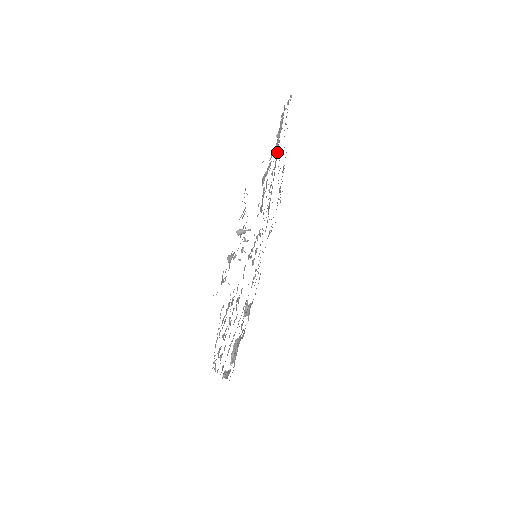
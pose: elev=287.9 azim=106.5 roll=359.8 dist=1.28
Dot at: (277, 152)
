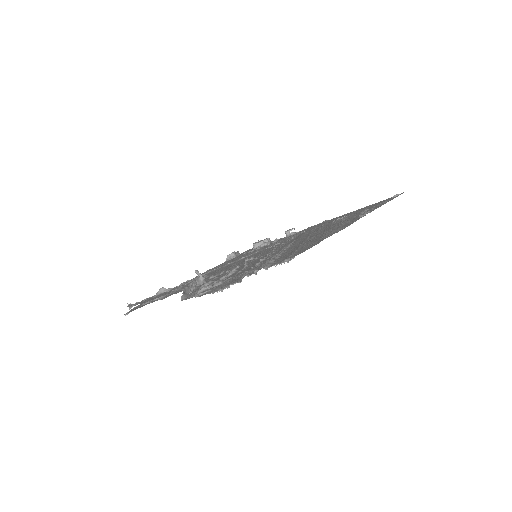
Dot at: (265, 262)
